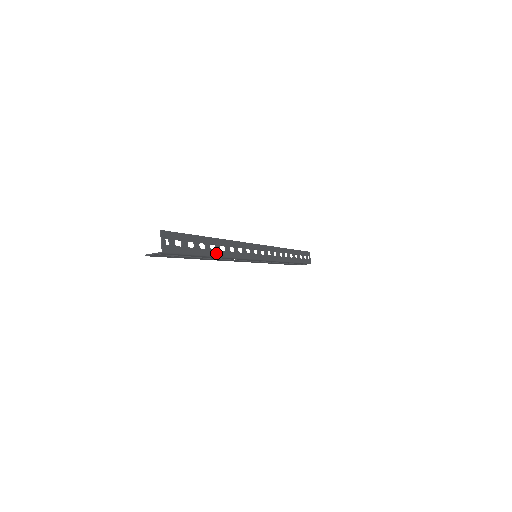
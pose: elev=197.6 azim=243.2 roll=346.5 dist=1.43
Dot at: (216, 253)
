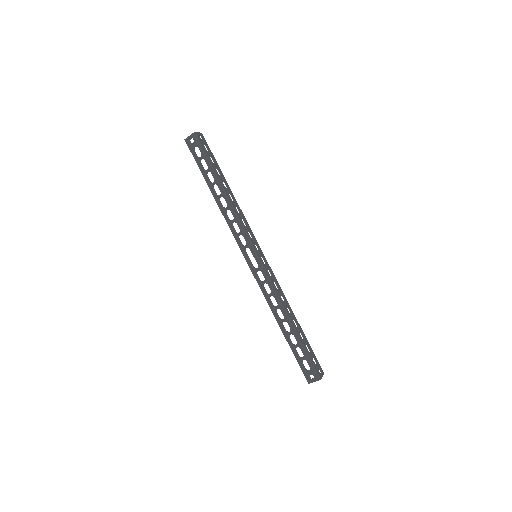
Dot at: (224, 188)
